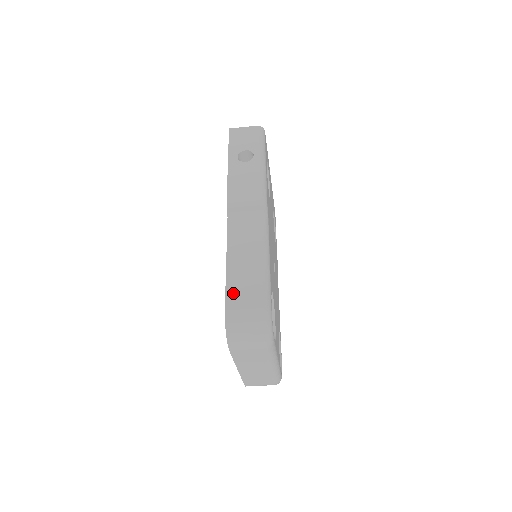
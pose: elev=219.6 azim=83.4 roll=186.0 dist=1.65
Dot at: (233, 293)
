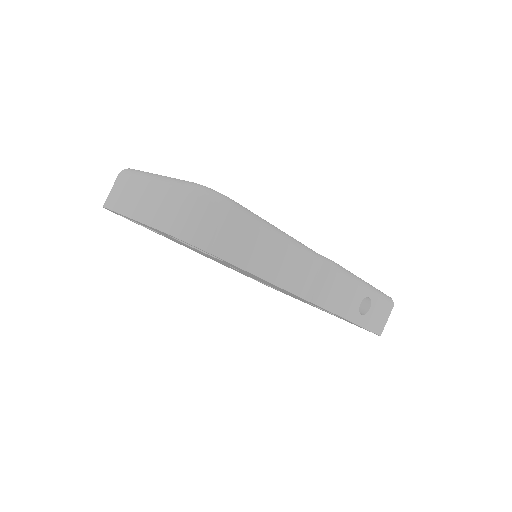
Dot at: occluded
